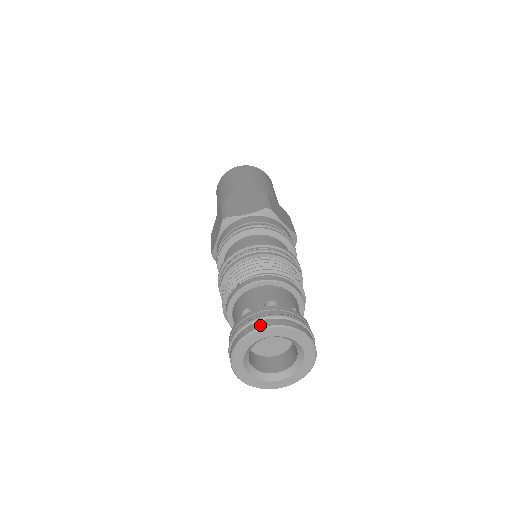
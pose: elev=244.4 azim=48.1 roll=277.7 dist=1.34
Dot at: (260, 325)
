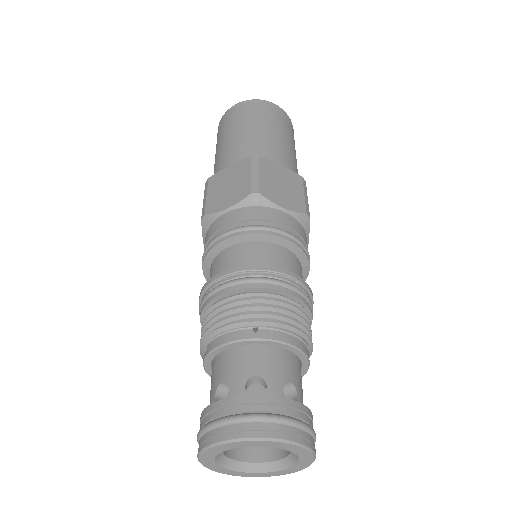
Dot at: (282, 434)
